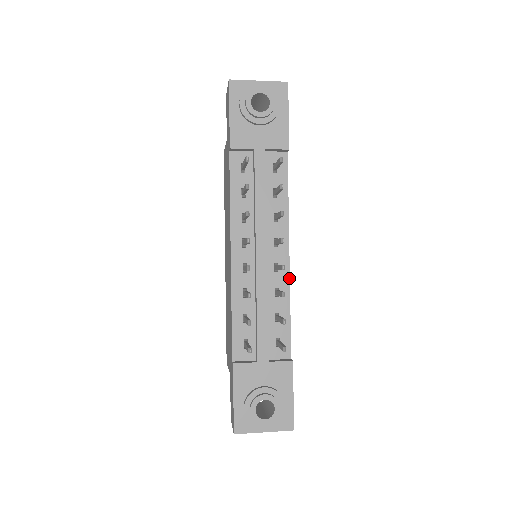
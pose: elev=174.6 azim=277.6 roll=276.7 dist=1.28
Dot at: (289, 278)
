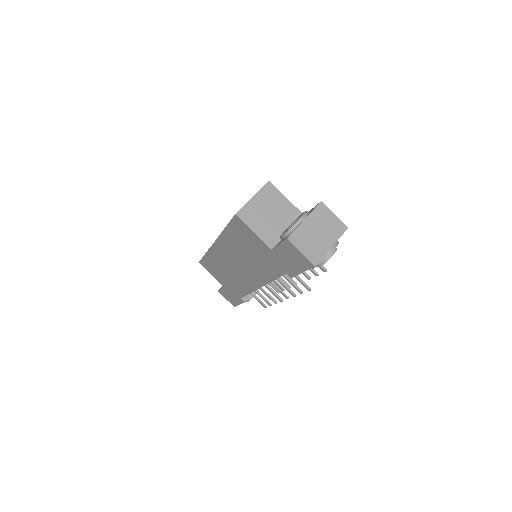
Dot at: occluded
